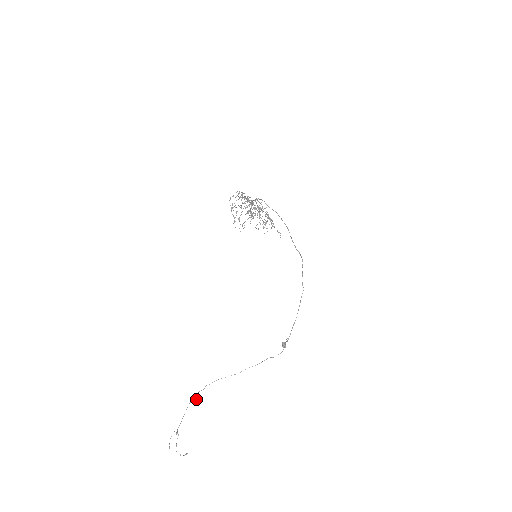
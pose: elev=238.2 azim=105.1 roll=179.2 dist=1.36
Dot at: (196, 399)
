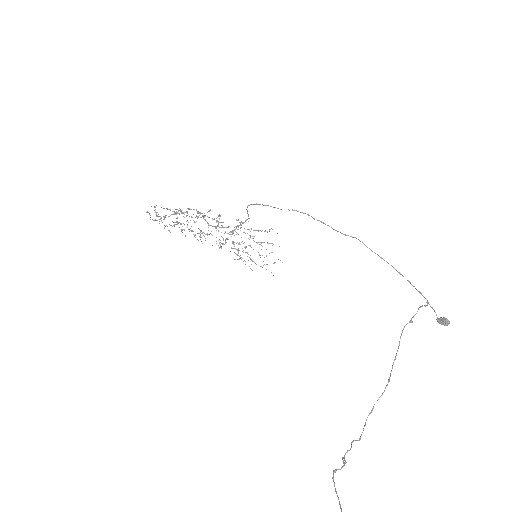
Dot at: (342, 466)
